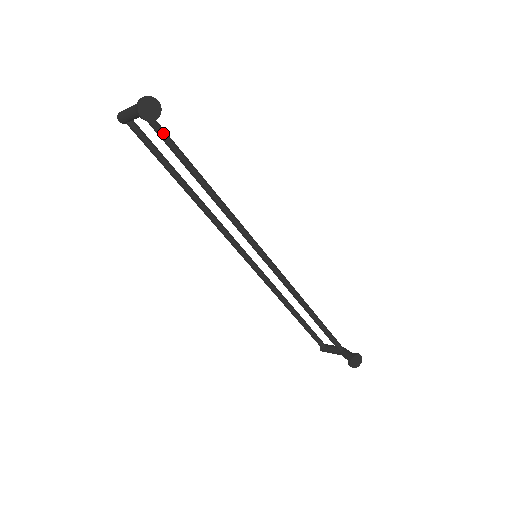
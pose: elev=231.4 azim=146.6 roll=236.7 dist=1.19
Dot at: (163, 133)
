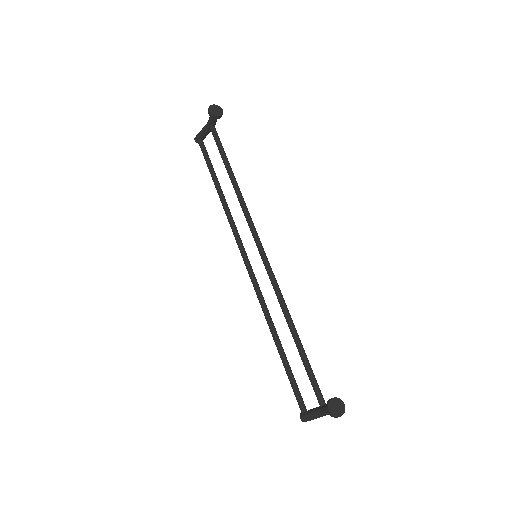
Dot at: (218, 139)
